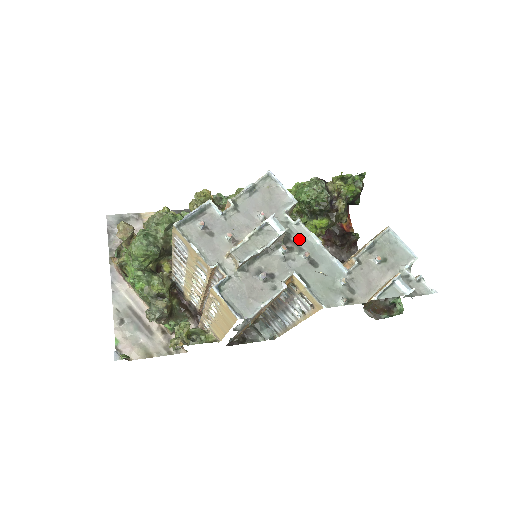
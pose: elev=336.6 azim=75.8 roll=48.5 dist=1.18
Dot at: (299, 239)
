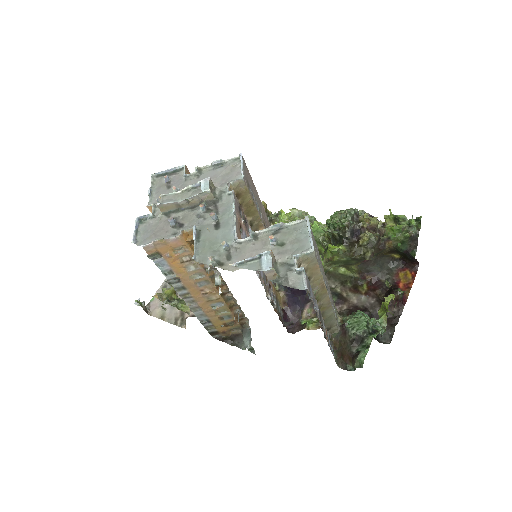
Dot at: (222, 206)
